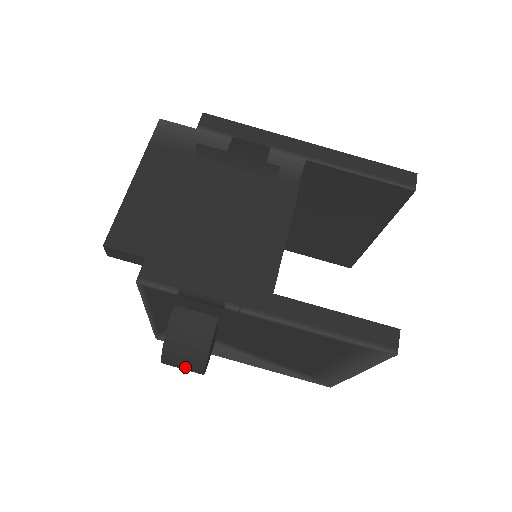
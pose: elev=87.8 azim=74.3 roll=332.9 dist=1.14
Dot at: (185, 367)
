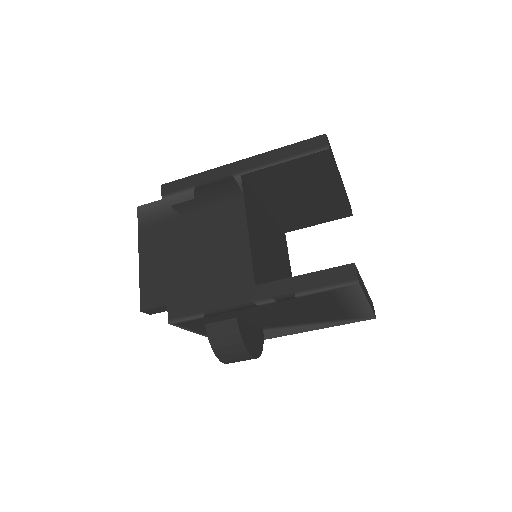
Dot at: (239, 360)
